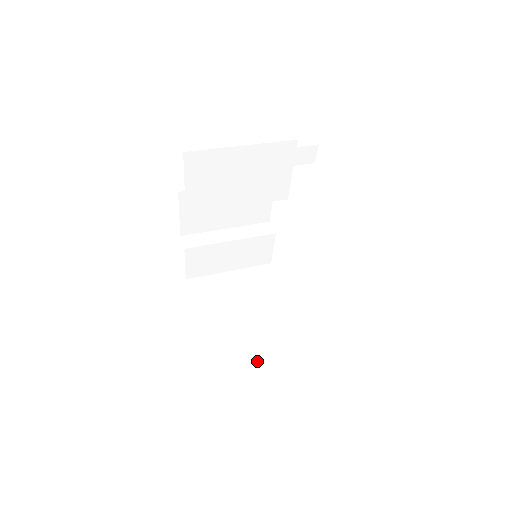
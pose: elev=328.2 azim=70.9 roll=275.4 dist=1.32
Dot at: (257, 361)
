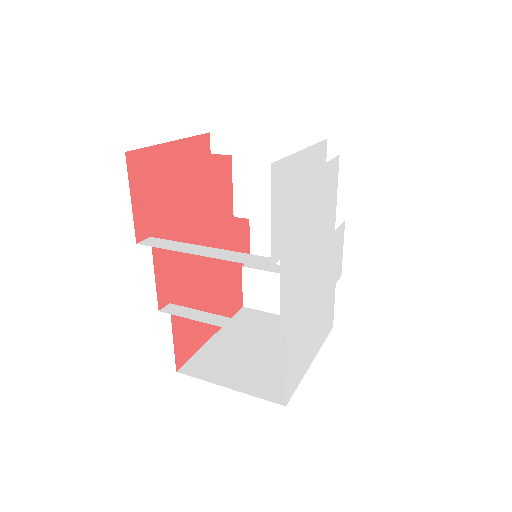
Dot at: (224, 381)
